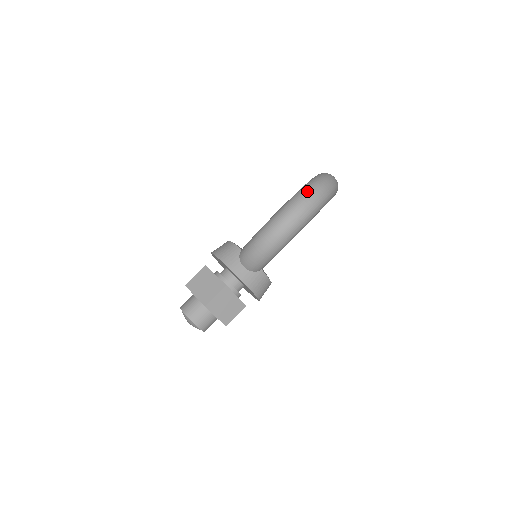
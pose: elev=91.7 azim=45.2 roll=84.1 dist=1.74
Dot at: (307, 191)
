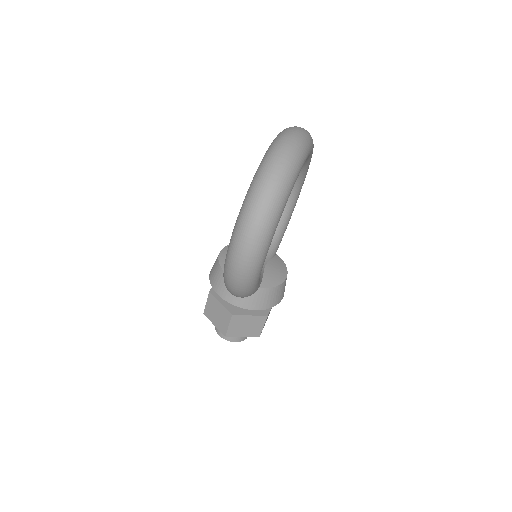
Dot at: (242, 223)
